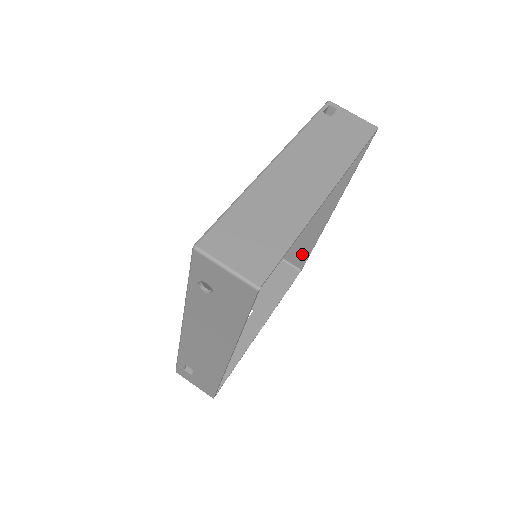
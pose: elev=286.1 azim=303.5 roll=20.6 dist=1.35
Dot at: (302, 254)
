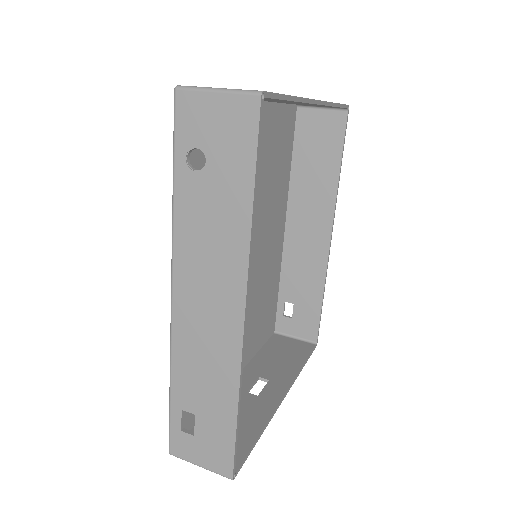
Dot at: (312, 315)
